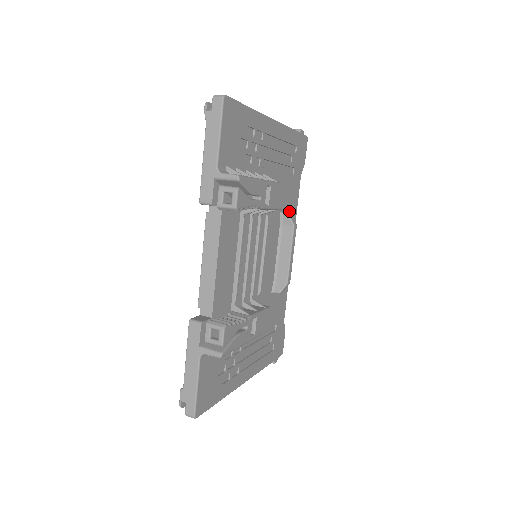
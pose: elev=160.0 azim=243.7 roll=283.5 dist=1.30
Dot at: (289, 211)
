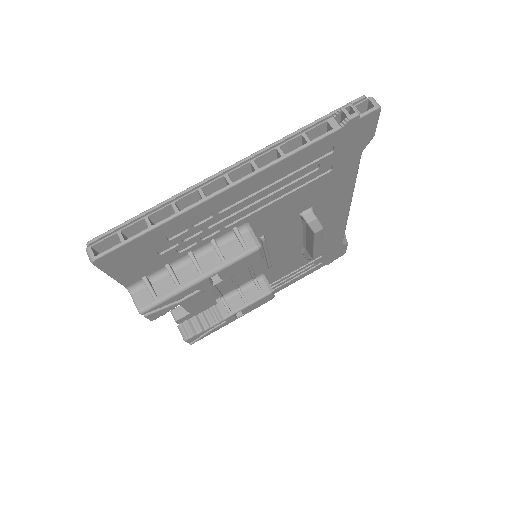
Dot at: (328, 197)
